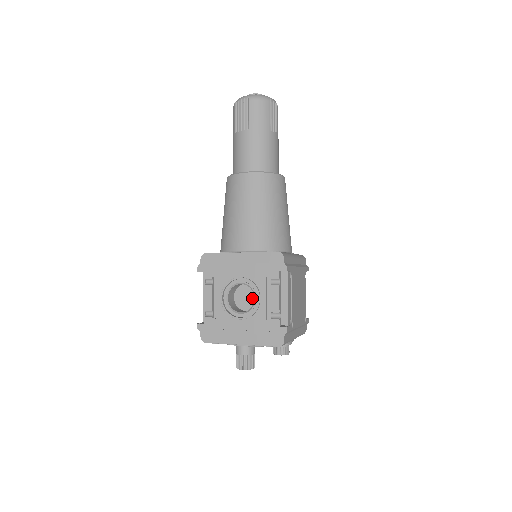
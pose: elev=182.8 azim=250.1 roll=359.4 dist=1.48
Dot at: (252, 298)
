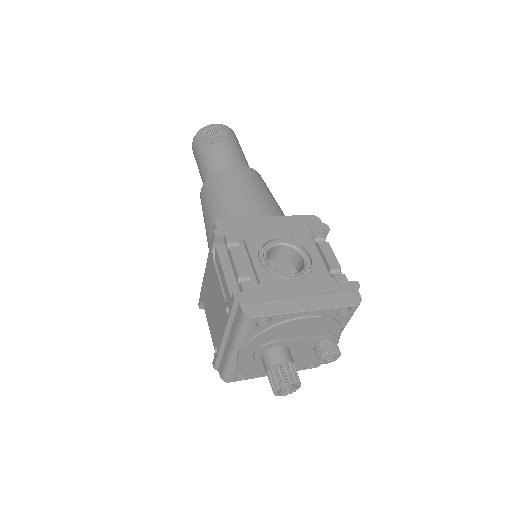
Dot at: (288, 272)
